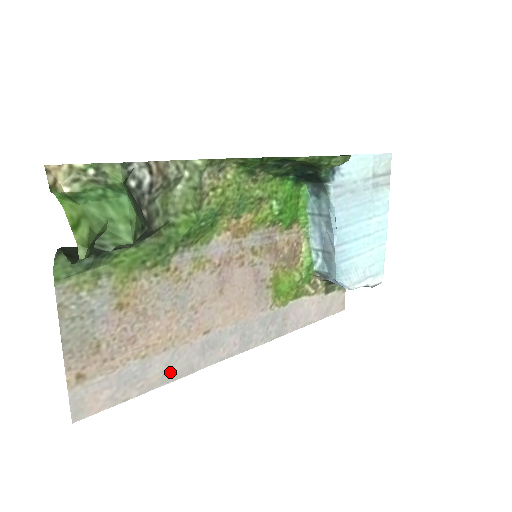
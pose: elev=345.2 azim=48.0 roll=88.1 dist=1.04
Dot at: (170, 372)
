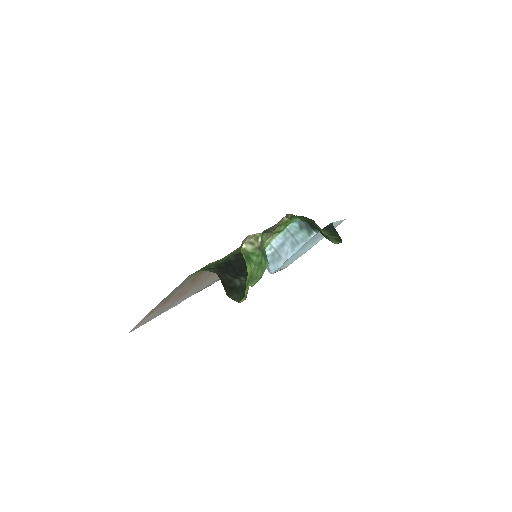
Dot at: (174, 304)
